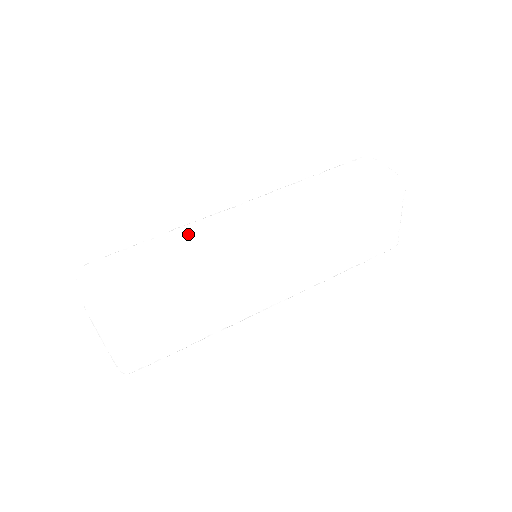
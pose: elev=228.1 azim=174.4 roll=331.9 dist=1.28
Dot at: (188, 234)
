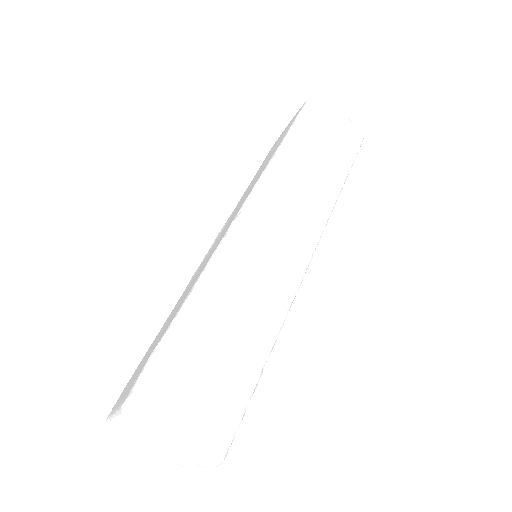
Dot at: (227, 279)
